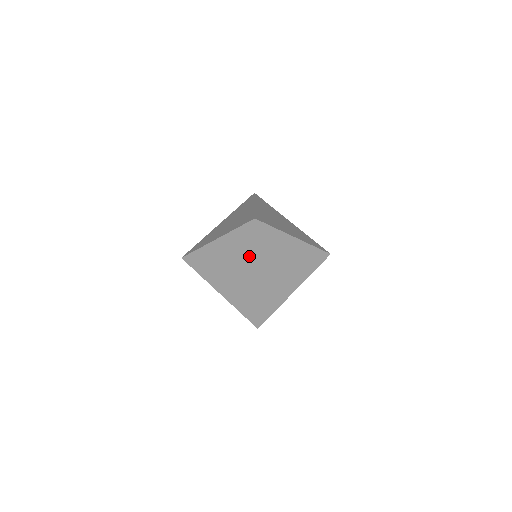
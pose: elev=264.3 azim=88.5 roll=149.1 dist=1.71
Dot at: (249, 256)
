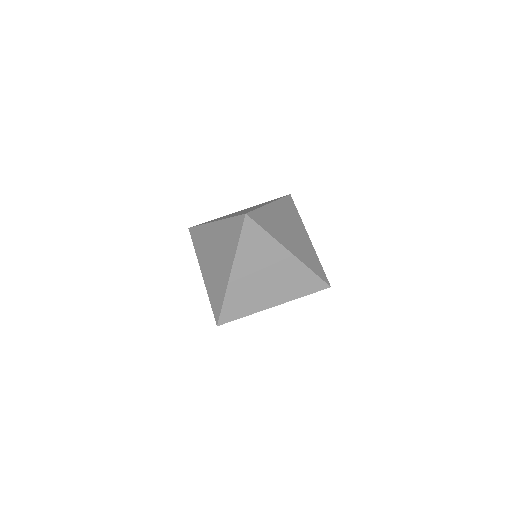
Dot at: occluded
